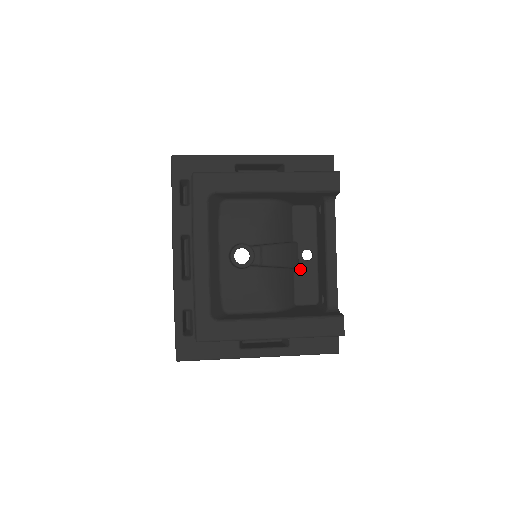
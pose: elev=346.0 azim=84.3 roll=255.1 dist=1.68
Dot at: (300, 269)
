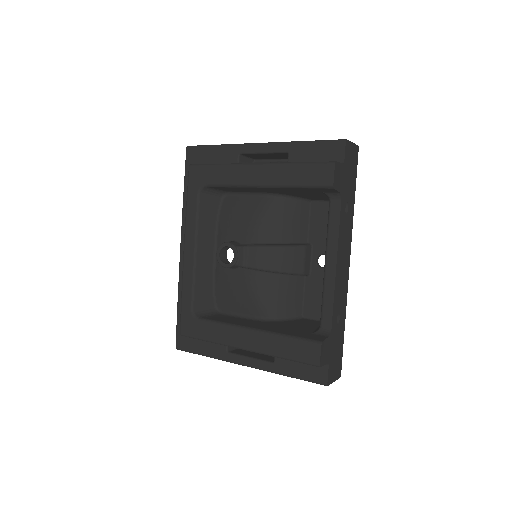
Dot at: (312, 276)
